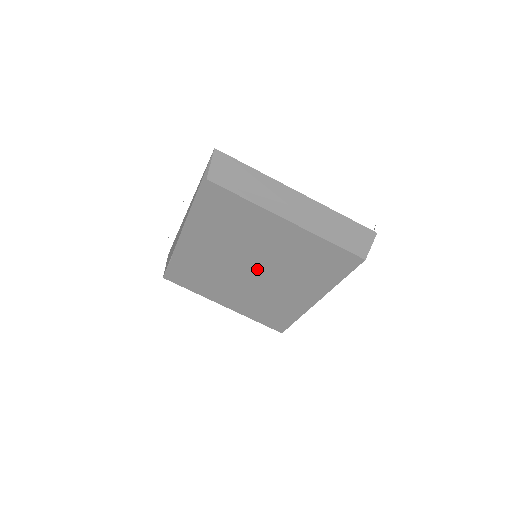
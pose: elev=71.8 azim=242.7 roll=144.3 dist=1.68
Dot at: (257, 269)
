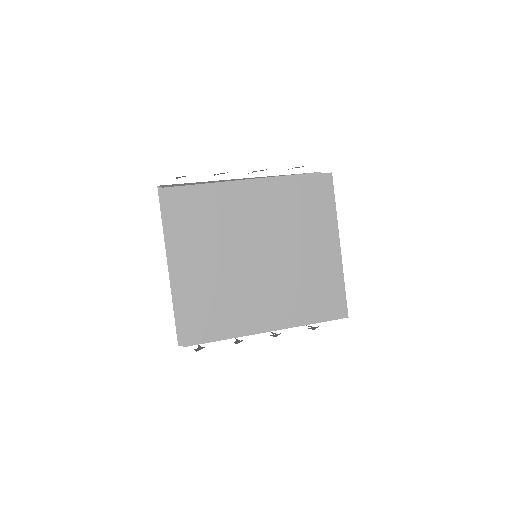
Dot at: (267, 260)
